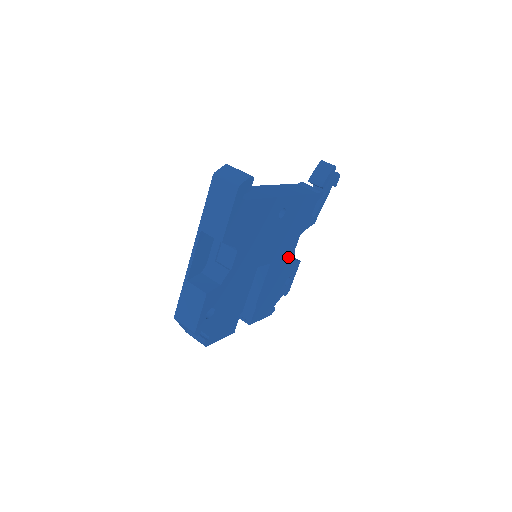
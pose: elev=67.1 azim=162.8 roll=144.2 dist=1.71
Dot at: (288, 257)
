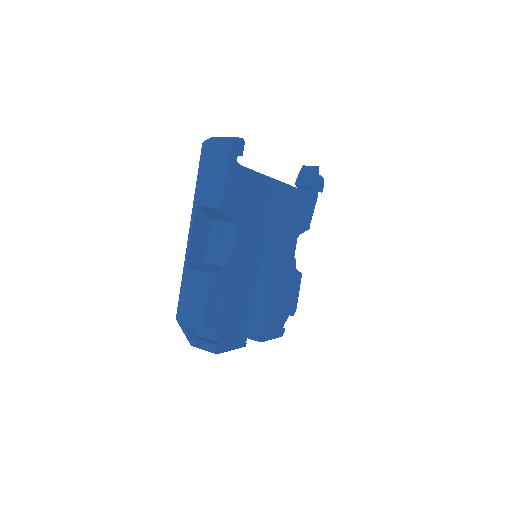
Dot at: (289, 262)
